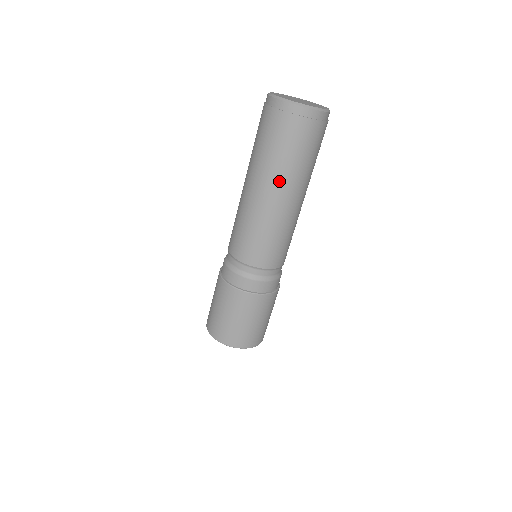
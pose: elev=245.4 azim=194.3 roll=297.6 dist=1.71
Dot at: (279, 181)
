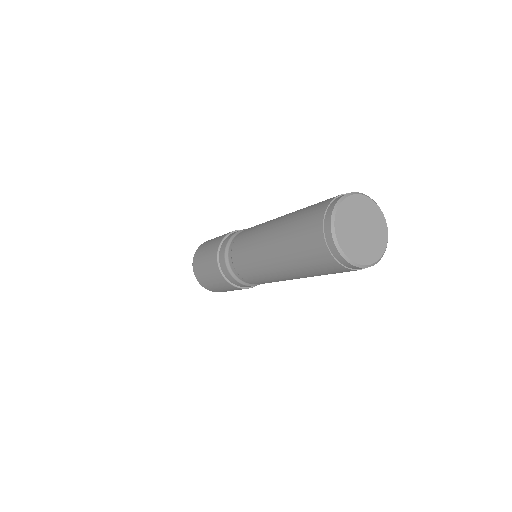
Dot at: occluded
